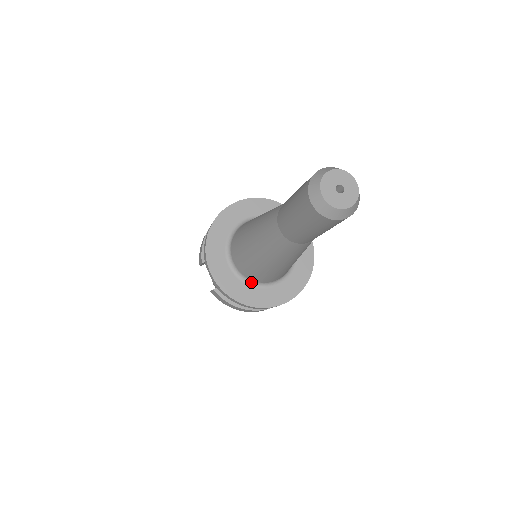
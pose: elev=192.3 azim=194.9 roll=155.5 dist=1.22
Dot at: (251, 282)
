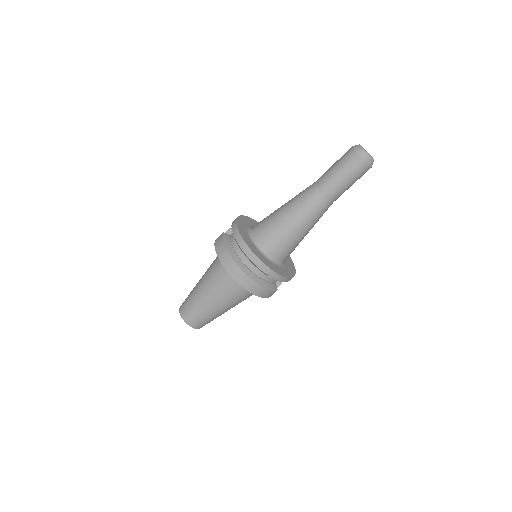
Dot at: (251, 237)
